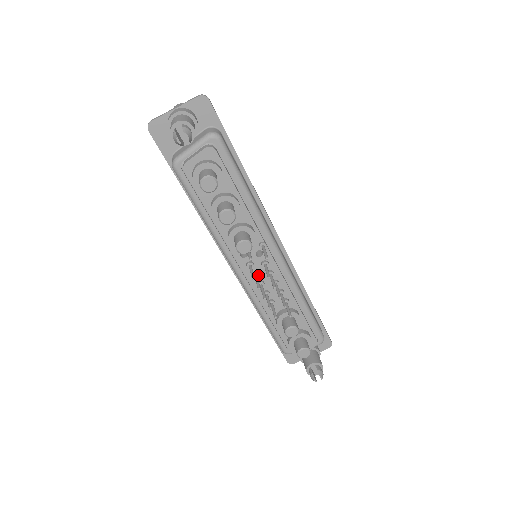
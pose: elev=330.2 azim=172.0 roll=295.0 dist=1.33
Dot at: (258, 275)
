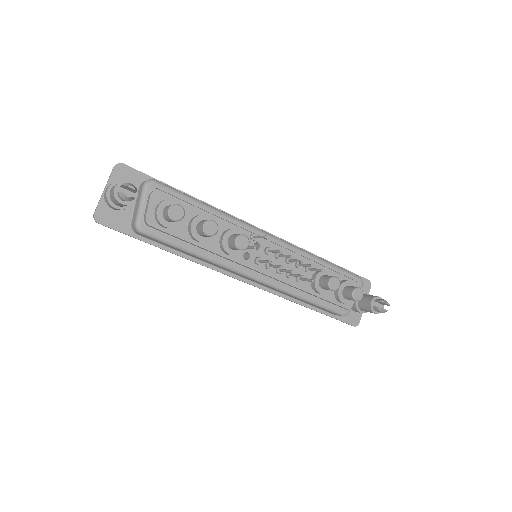
Dot at: (271, 264)
